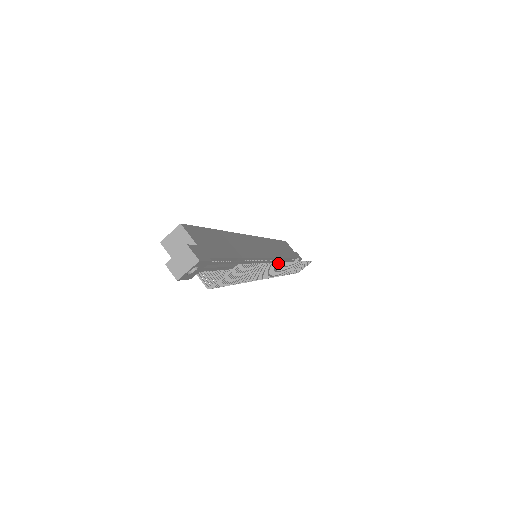
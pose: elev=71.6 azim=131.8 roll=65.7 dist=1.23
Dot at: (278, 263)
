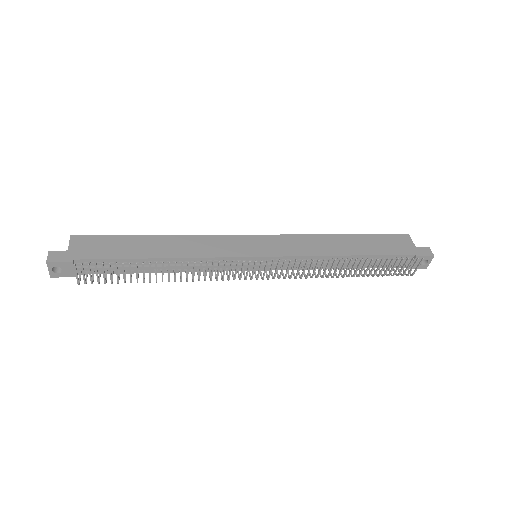
Dot at: (219, 262)
